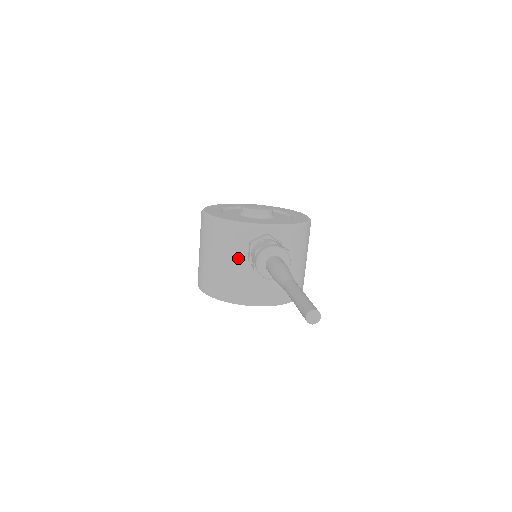
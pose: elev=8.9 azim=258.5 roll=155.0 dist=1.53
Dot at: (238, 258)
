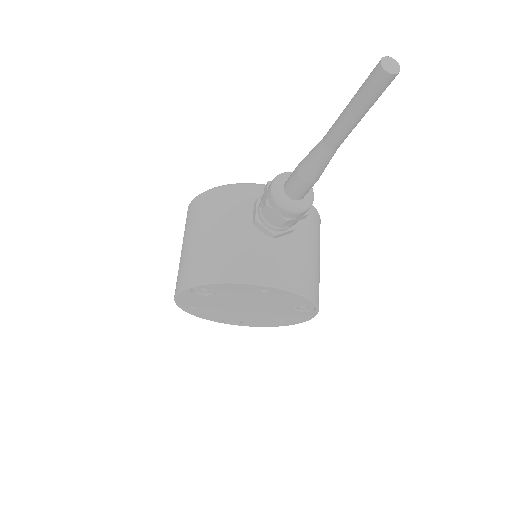
Dot at: (239, 222)
